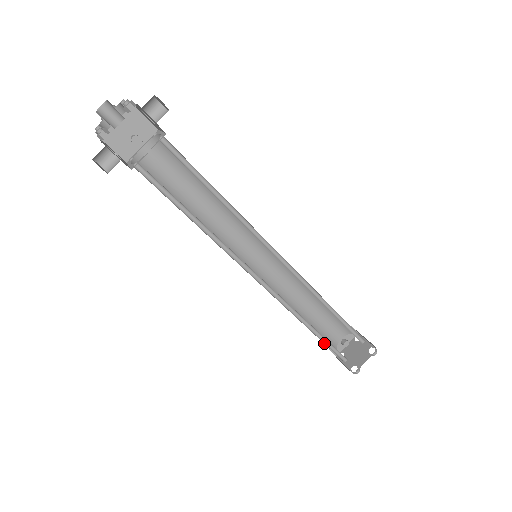
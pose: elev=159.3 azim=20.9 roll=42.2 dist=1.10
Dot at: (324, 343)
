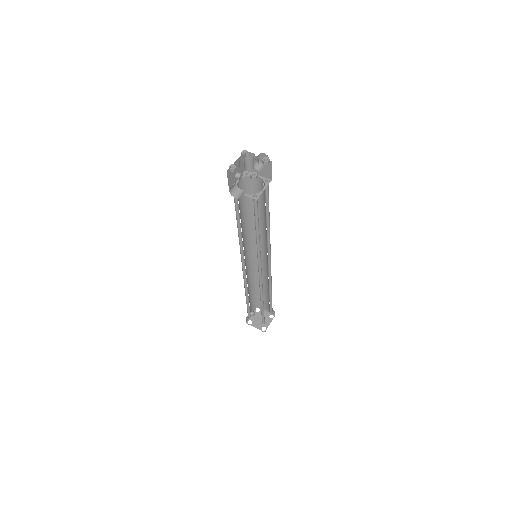
Dot at: (261, 312)
